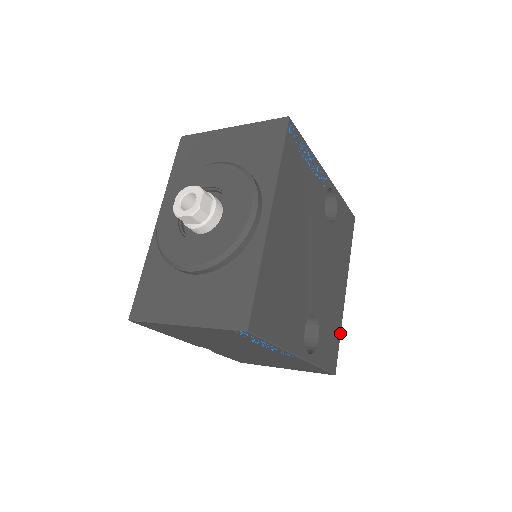
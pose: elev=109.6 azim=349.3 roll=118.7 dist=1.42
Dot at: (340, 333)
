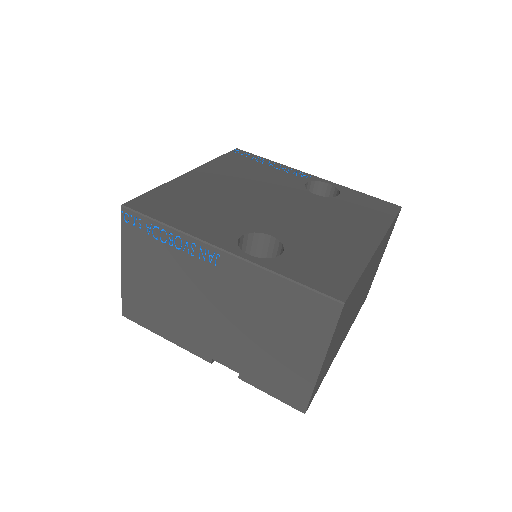
Dot at: (361, 272)
